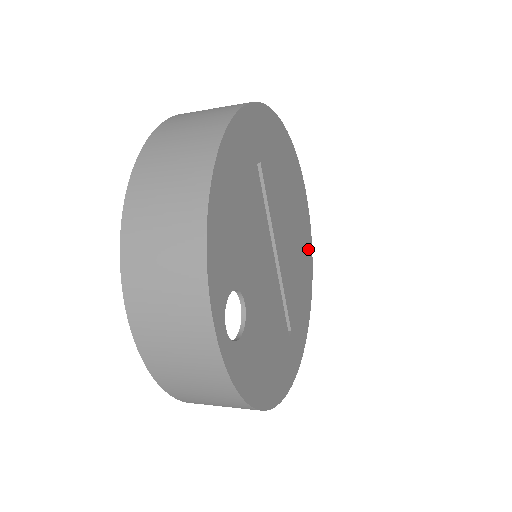
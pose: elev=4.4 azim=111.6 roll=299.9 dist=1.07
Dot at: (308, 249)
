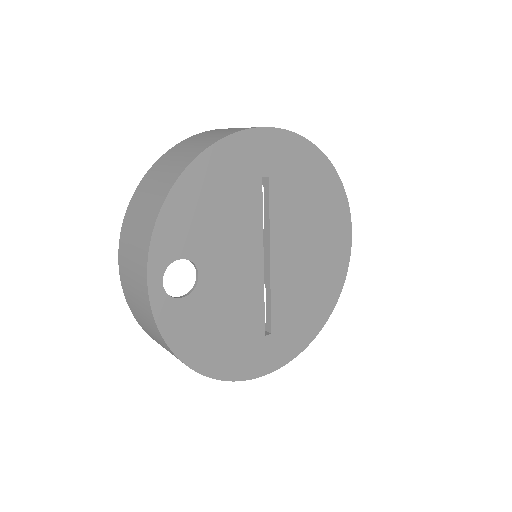
Dot at: (336, 278)
